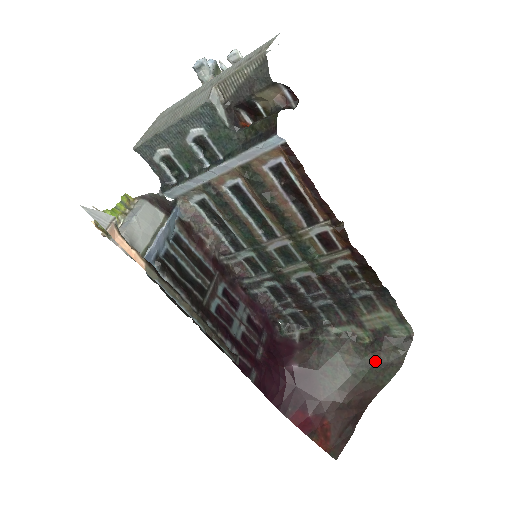
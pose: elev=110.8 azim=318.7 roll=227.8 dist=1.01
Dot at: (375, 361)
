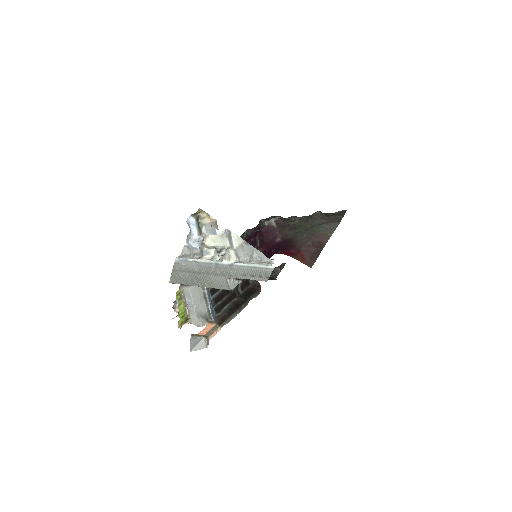
Dot at: (324, 221)
